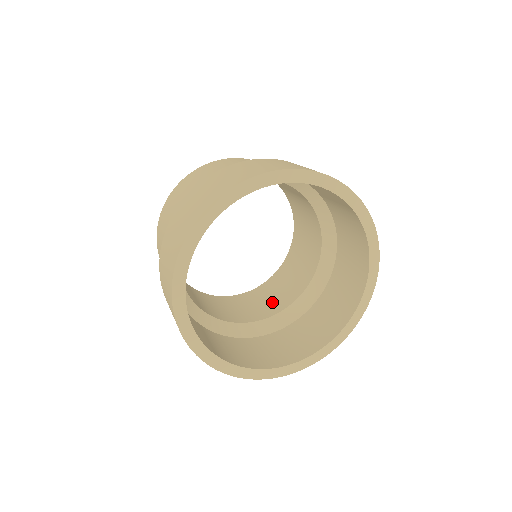
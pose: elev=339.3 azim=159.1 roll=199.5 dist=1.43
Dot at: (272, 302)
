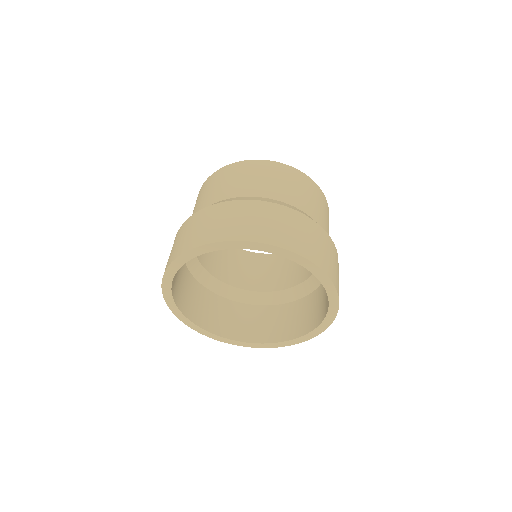
Dot at: (243, 275)
